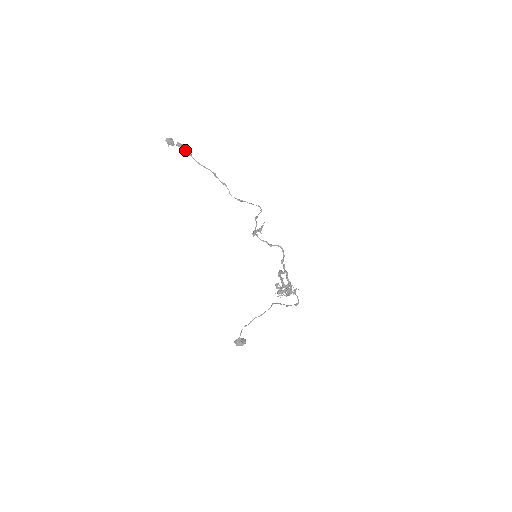
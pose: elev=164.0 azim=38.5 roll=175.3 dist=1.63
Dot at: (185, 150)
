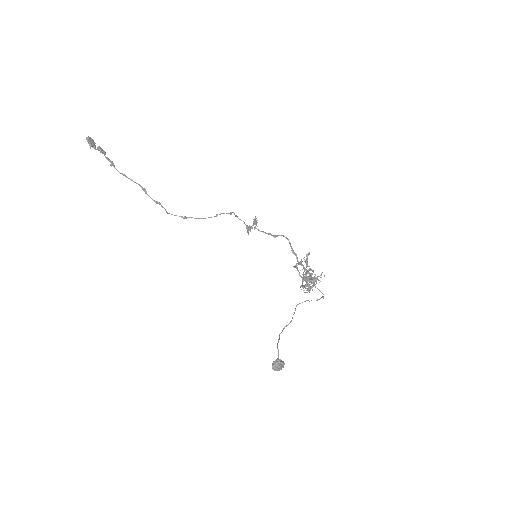
Dot at: (106, 158)
